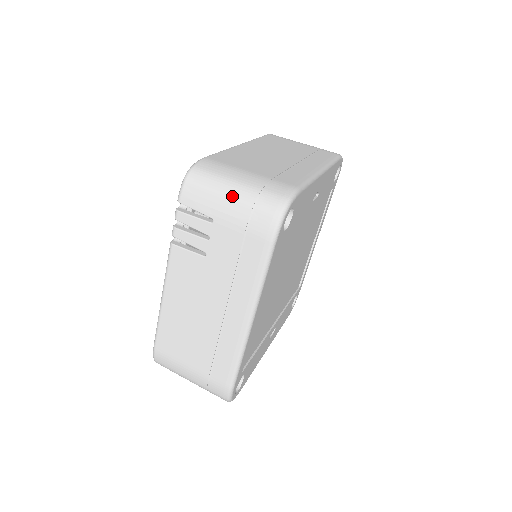
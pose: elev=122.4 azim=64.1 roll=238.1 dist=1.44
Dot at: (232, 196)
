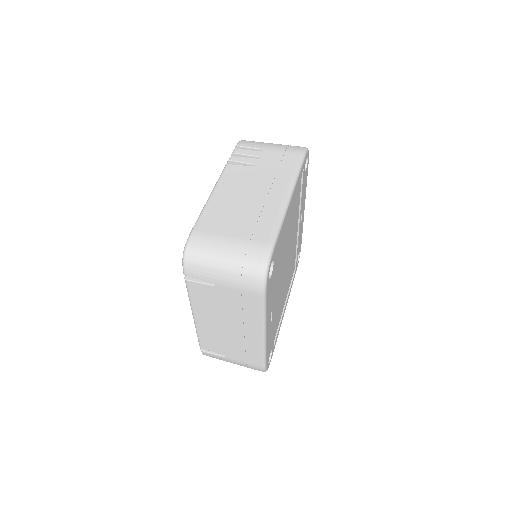
Dot at: (274, 144)
